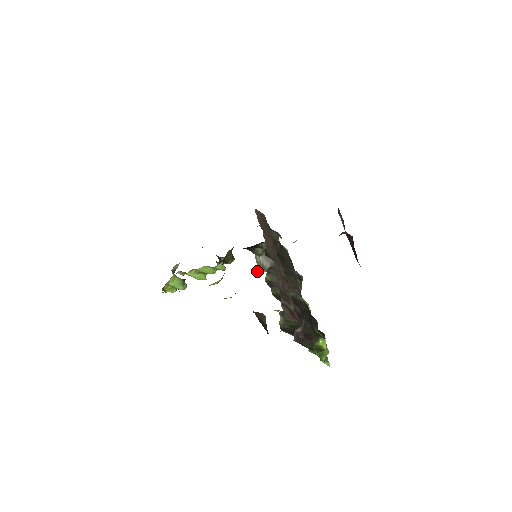
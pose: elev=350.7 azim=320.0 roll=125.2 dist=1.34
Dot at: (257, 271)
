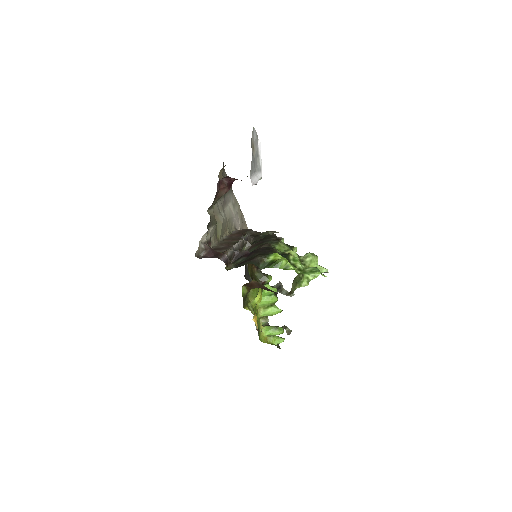
Dot at: occluded
